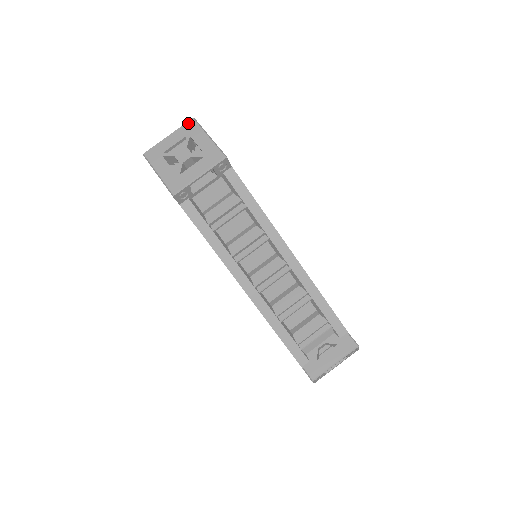
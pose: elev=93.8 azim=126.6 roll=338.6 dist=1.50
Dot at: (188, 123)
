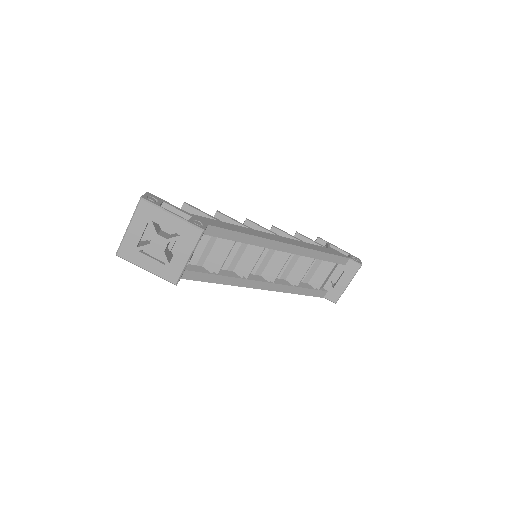
Dot at: (140, 207)
